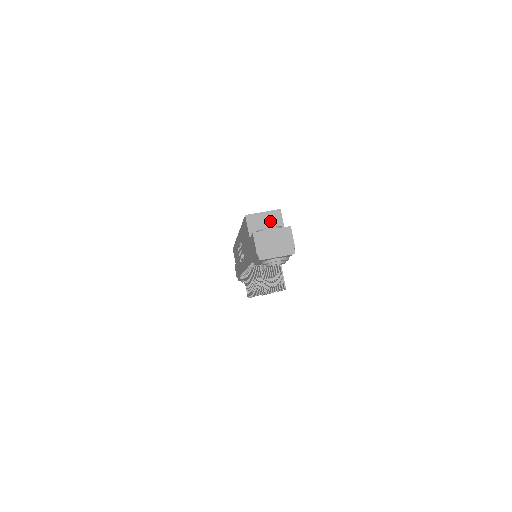
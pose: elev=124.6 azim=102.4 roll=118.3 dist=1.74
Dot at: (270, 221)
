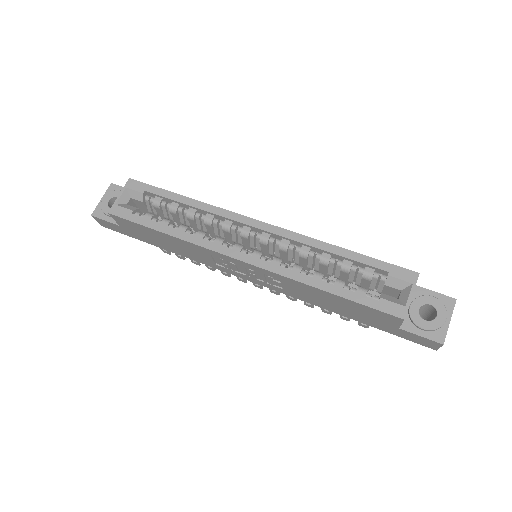
Dot at: occluded
